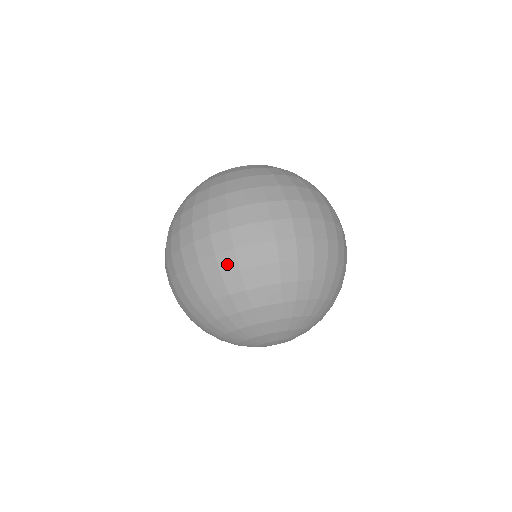
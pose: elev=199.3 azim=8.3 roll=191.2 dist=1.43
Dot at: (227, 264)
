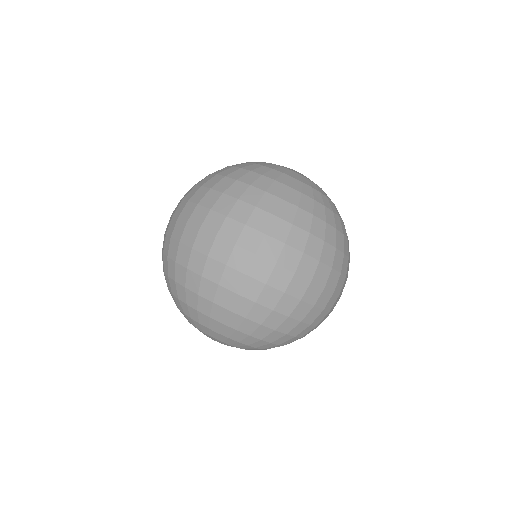
Dot at: (230, 281)
